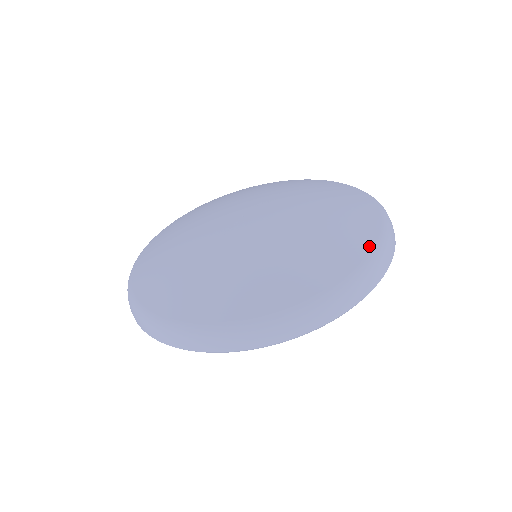
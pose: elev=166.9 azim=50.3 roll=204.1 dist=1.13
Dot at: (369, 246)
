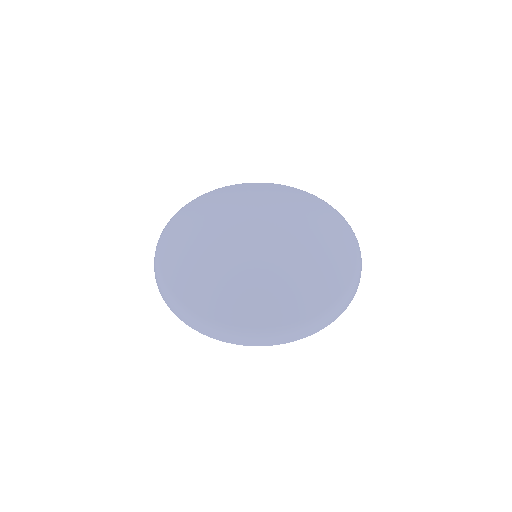
Dot at: (252, 325)
